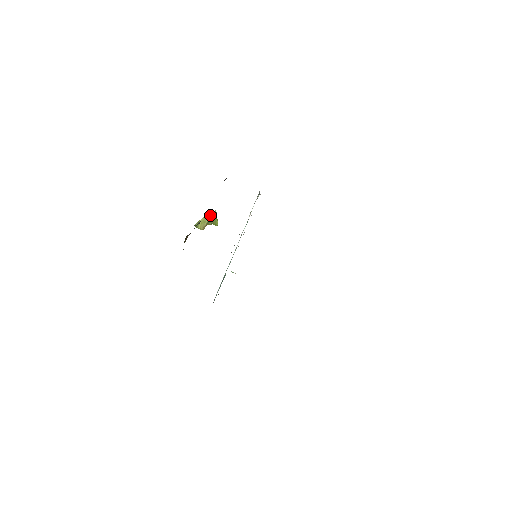
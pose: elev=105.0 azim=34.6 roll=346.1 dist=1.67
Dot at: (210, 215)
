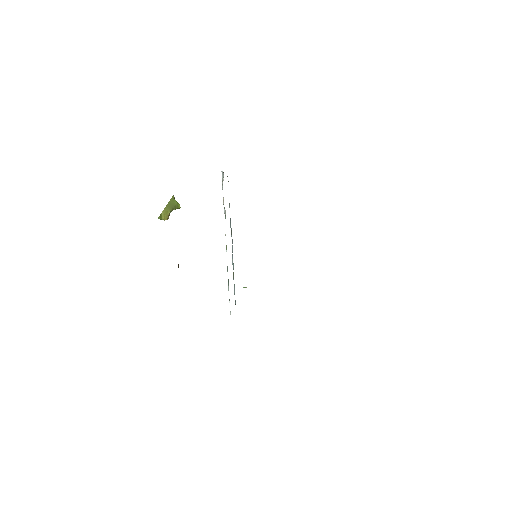
Dot at: (170, 203)
